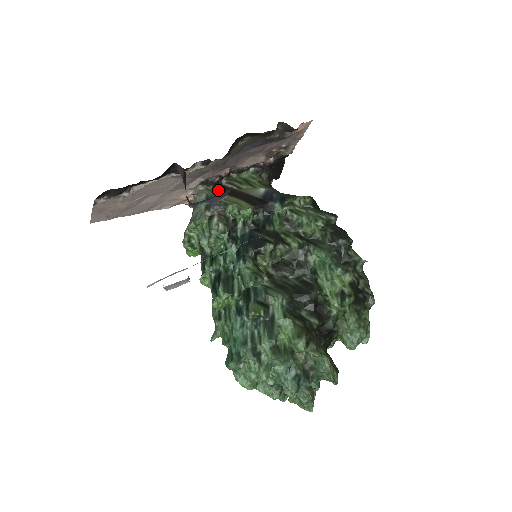
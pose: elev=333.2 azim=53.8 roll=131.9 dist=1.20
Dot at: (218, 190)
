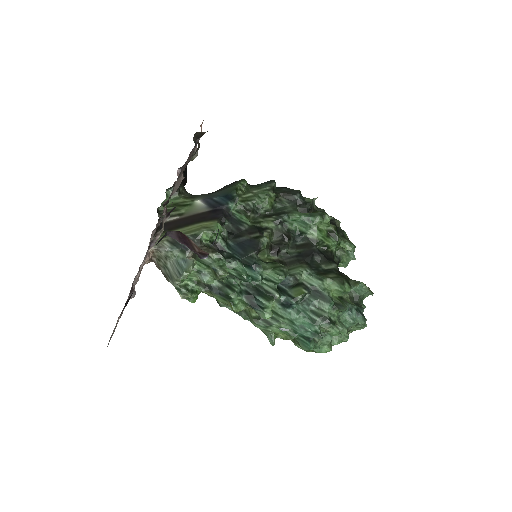
Dot at: (167, 230)
